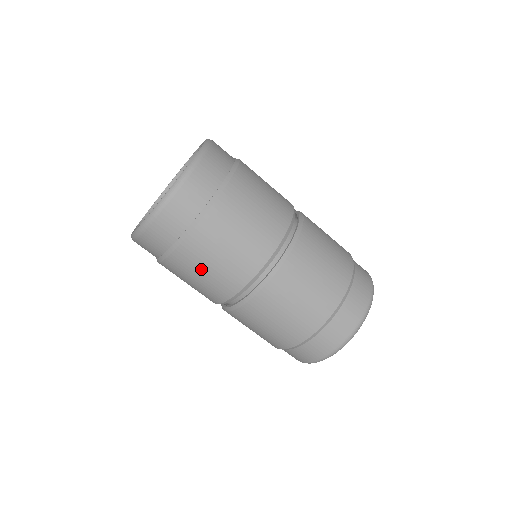
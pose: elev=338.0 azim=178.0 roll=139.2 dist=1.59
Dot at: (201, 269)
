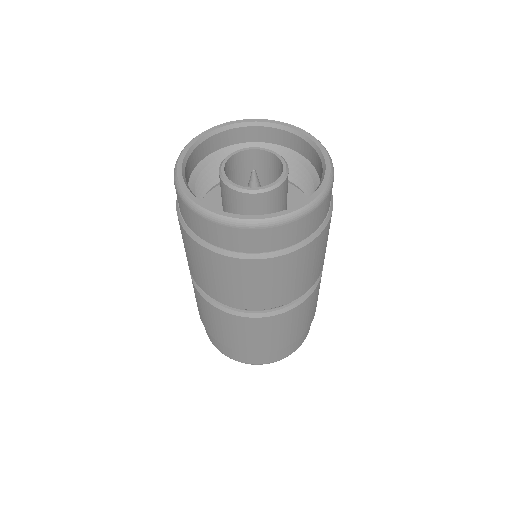
Dot at: (291, 275)
